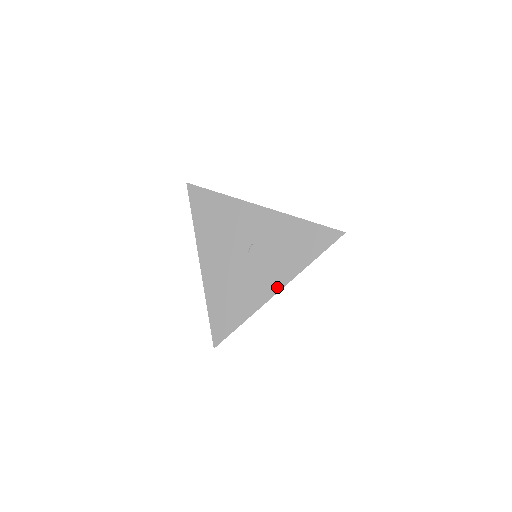
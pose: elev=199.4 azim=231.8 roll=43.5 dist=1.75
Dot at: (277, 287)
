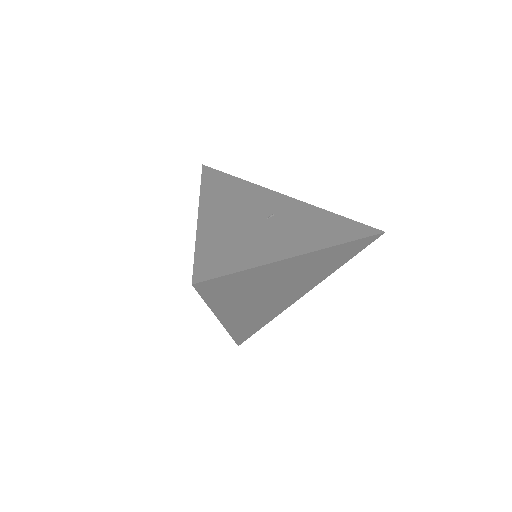
Dot at: (303, 250)
